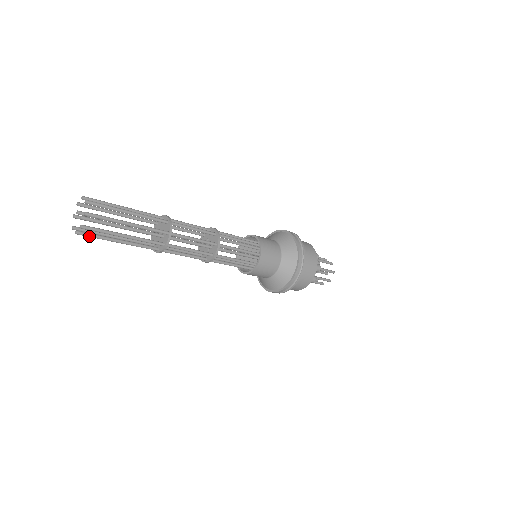
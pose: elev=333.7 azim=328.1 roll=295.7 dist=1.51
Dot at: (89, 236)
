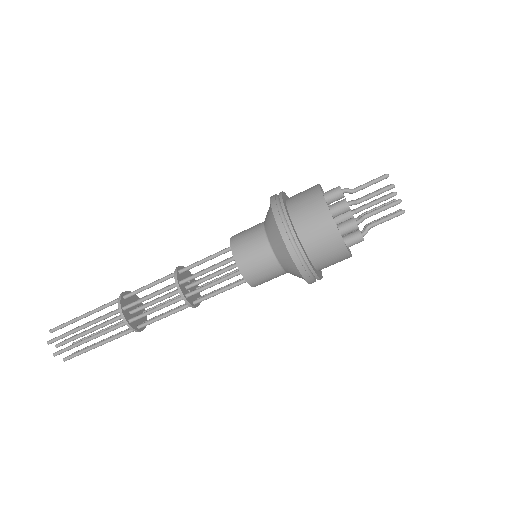
Dot at: (74, 356)
